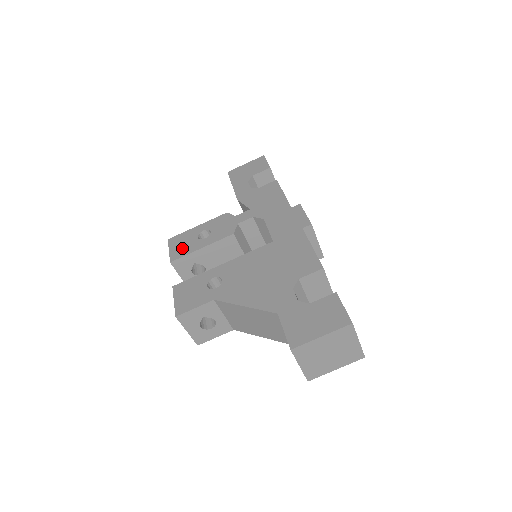
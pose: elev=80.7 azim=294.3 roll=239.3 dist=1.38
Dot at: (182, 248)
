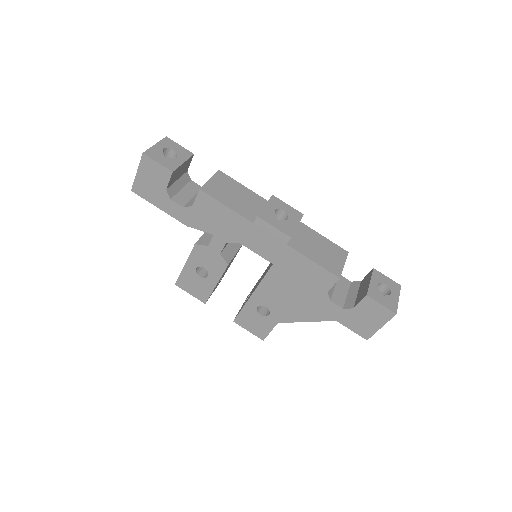
Dot at: (199, 290)
